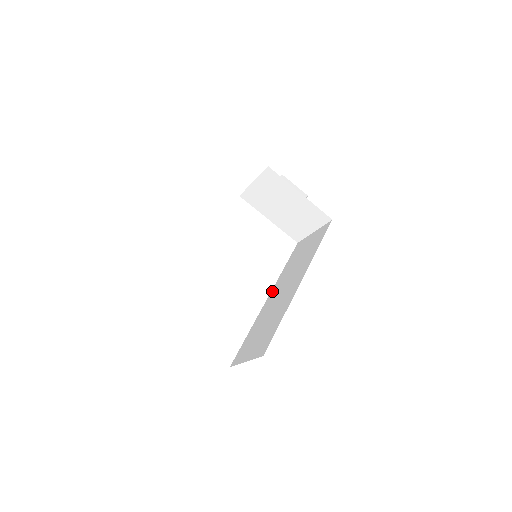
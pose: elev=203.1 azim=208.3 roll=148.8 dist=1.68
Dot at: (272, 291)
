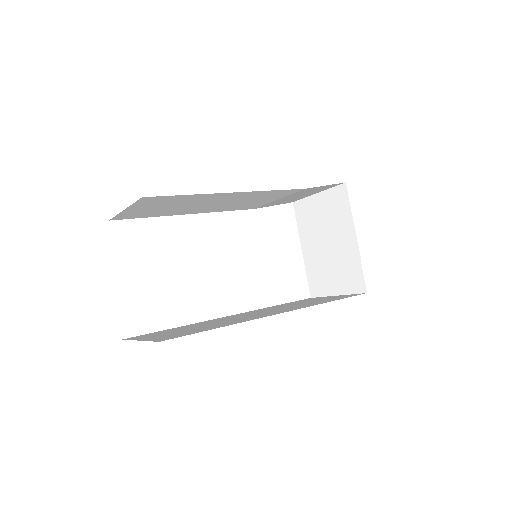
Dot at: (242, 313)
